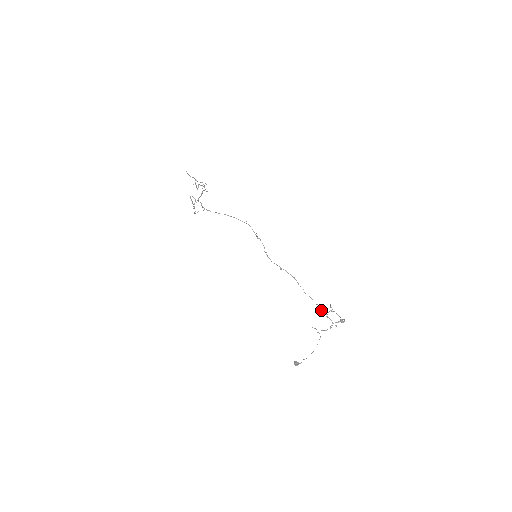
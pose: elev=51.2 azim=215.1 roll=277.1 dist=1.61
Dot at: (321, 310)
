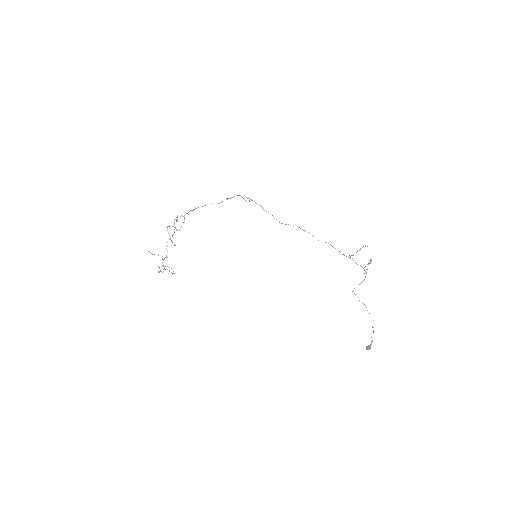
Dot at: occluded
